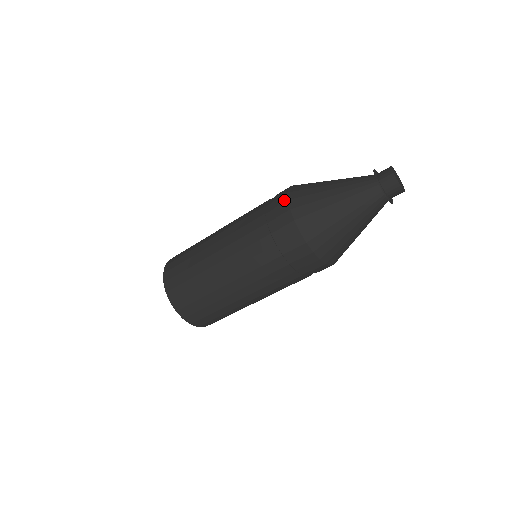
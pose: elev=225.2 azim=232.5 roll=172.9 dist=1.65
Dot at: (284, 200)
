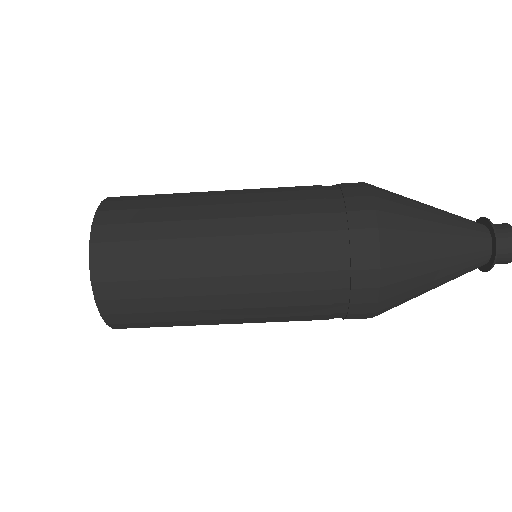
Dot at: (365, 193)
